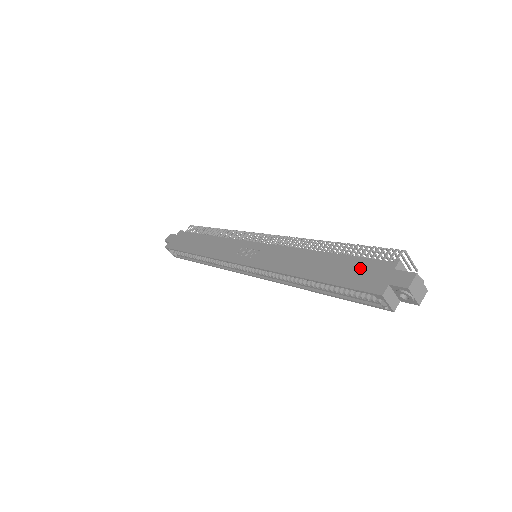
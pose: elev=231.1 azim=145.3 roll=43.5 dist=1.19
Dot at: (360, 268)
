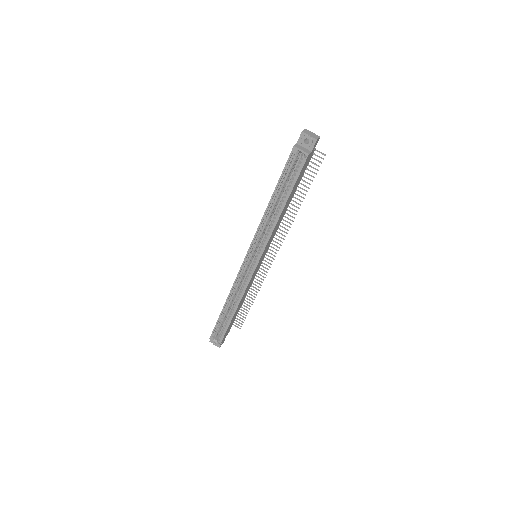
Dot at: occluded
